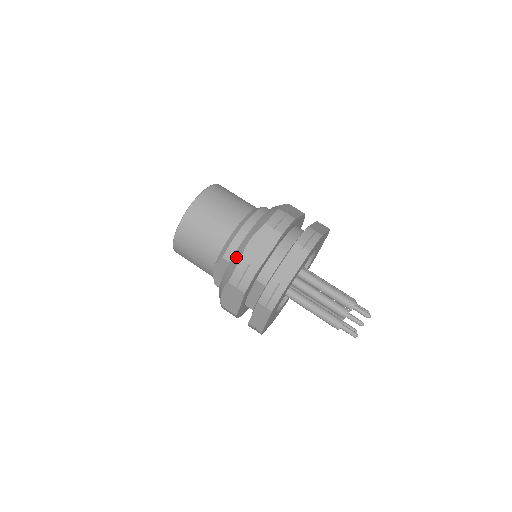
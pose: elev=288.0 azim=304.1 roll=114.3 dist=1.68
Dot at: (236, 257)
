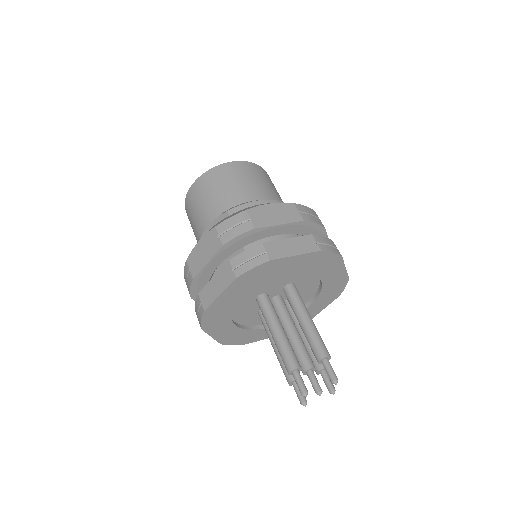
Dot at: (242, 210)
